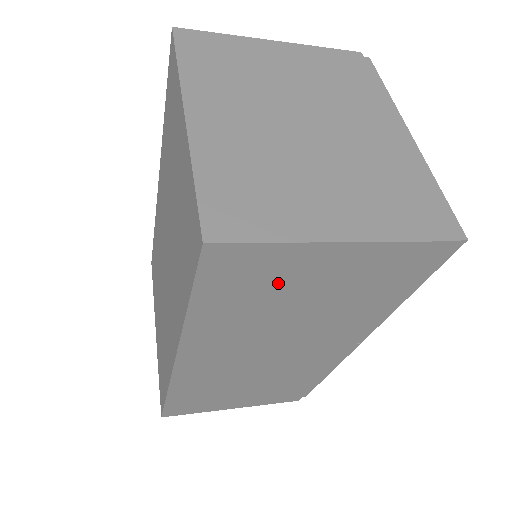
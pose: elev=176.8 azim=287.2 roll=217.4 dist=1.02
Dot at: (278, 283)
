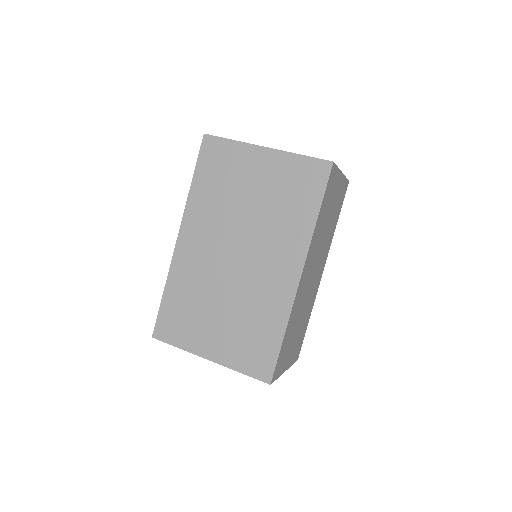
Dot at: (331, 198)
